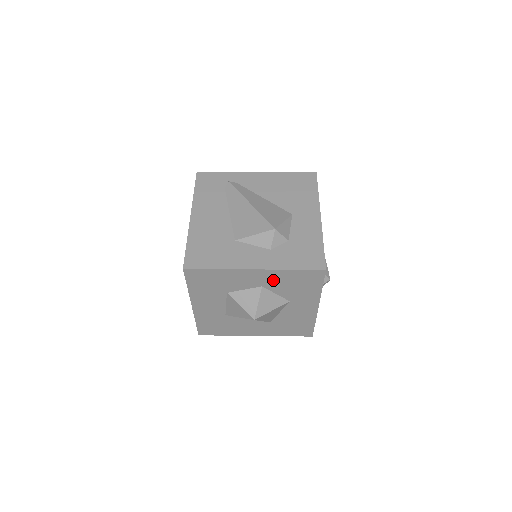
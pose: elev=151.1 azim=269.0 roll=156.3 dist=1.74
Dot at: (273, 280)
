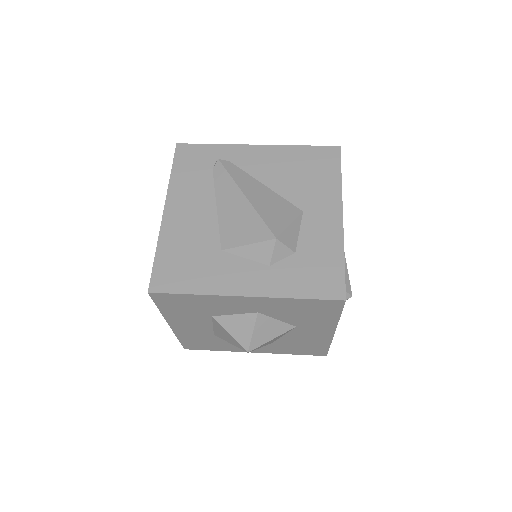
Dot at: (272, 307)
